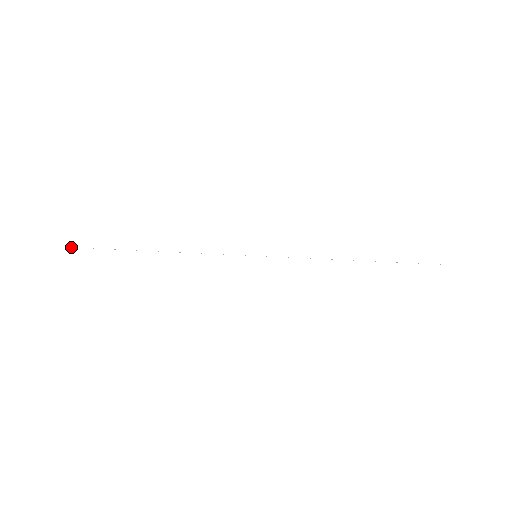
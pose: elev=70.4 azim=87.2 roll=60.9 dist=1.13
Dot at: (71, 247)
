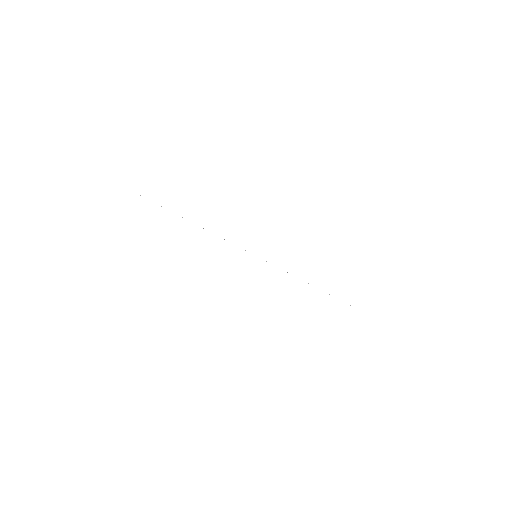
Dot at: occluded
